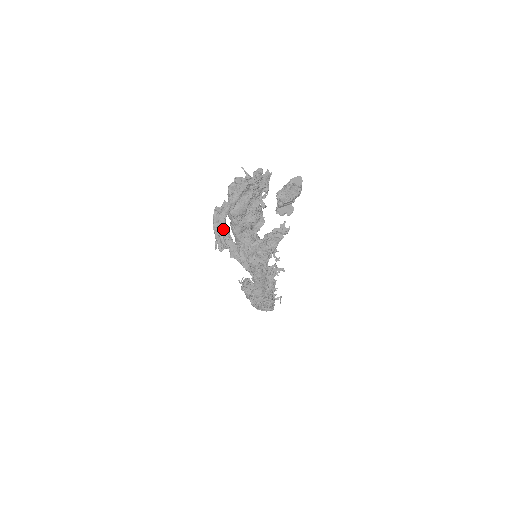
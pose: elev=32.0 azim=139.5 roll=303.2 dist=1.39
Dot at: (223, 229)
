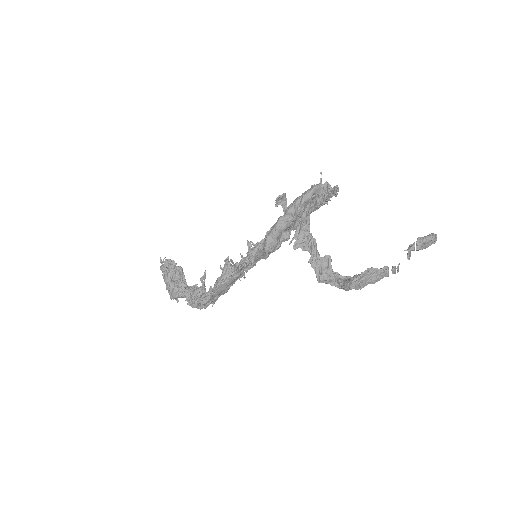
Dot at: (307, 228)
